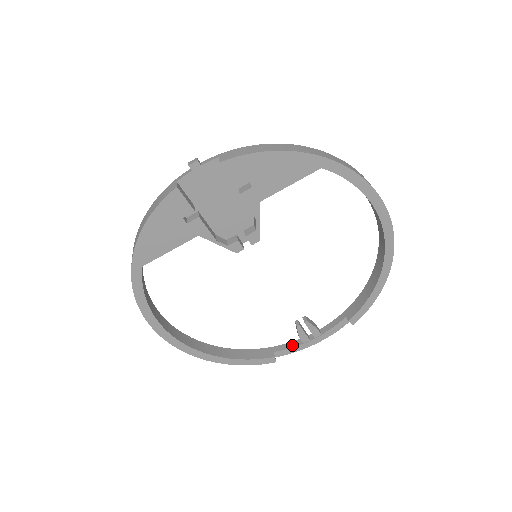
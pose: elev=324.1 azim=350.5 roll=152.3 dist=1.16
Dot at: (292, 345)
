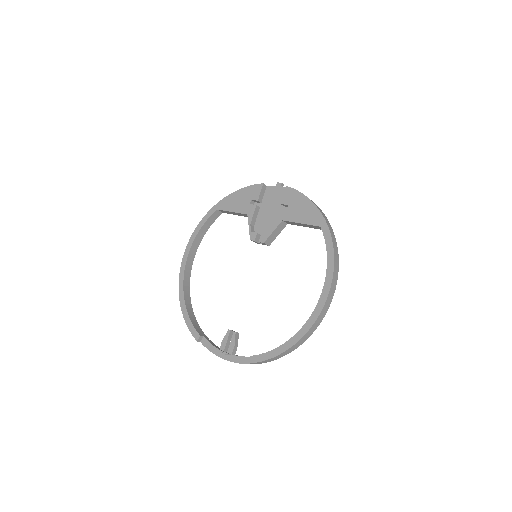
Dot at: (214, 345)
